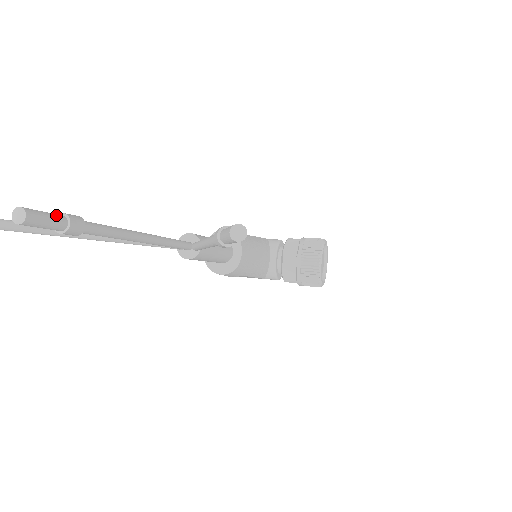
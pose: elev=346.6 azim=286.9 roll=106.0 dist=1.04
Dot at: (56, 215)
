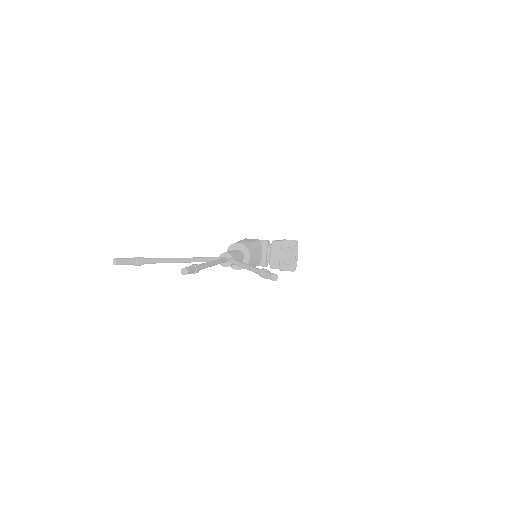
Dot at: (193, 267)
